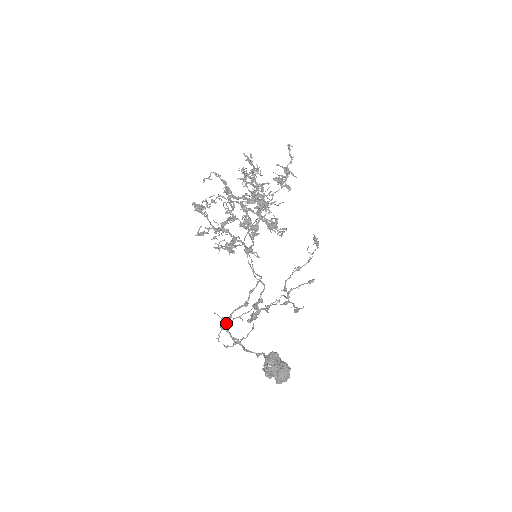
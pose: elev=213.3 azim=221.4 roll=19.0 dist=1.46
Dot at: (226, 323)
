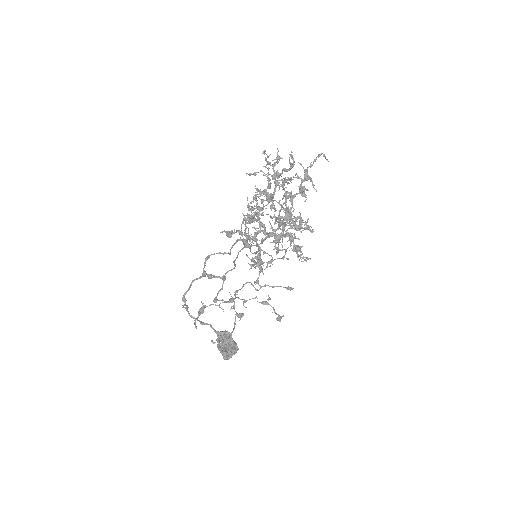
Dot at: (204, 308)
